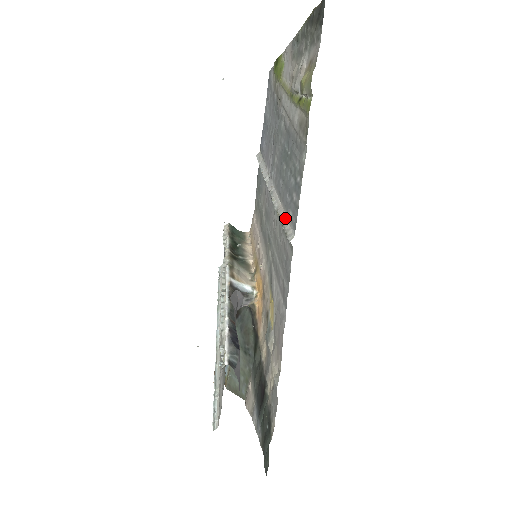
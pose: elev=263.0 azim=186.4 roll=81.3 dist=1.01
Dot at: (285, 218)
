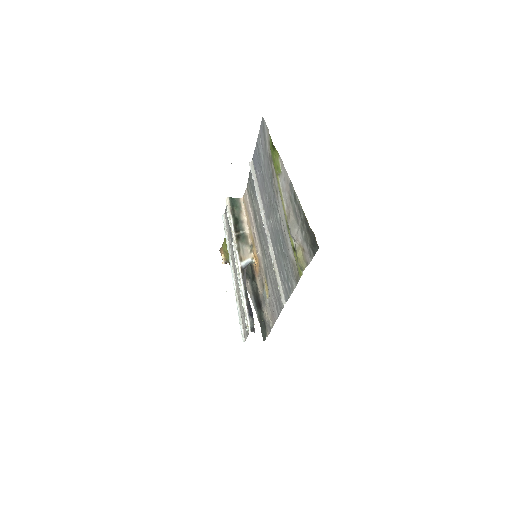
Dot at: (279, 280)
